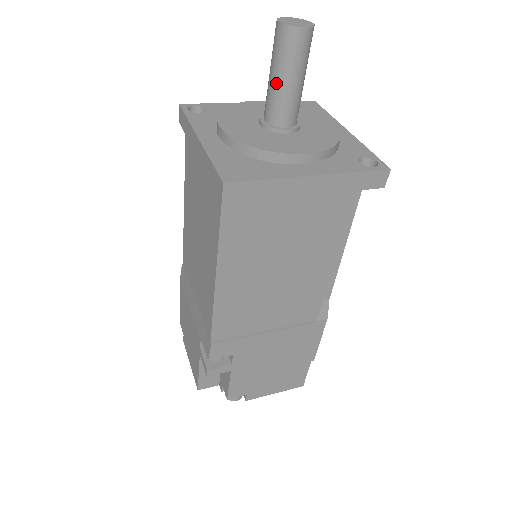
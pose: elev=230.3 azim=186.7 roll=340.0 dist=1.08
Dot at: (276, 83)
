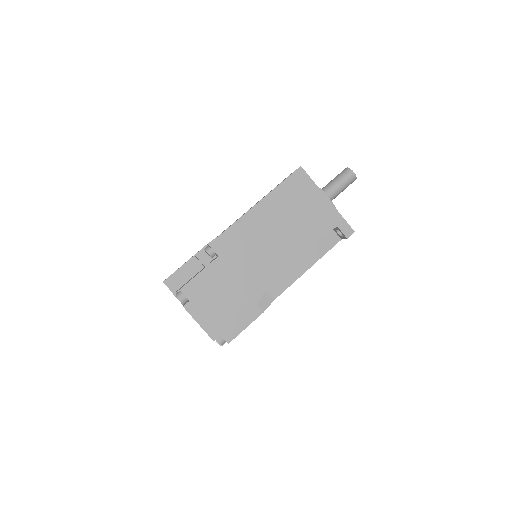
Dot at: (332, 182)
